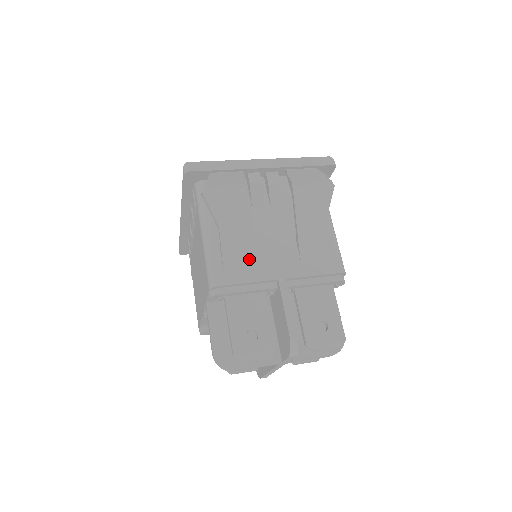
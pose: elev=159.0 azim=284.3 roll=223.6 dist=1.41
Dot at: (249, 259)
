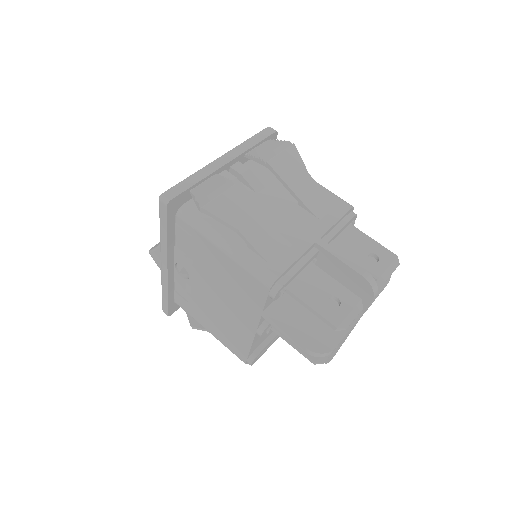
Dot at: (280, 241)
